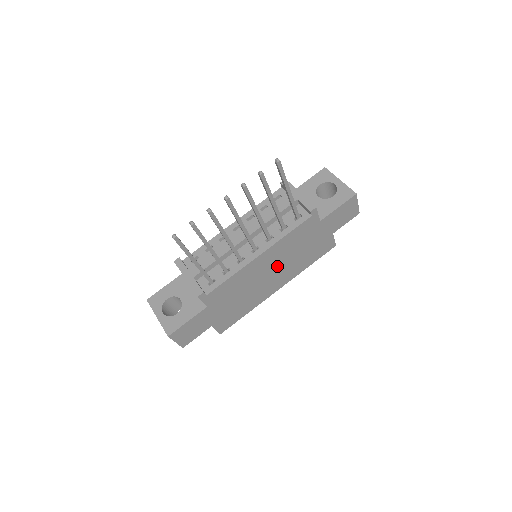
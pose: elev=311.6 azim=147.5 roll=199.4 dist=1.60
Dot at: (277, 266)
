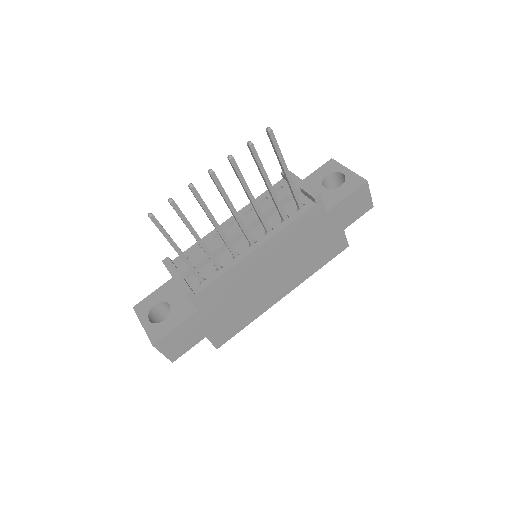
Dot at: (279, 265)
